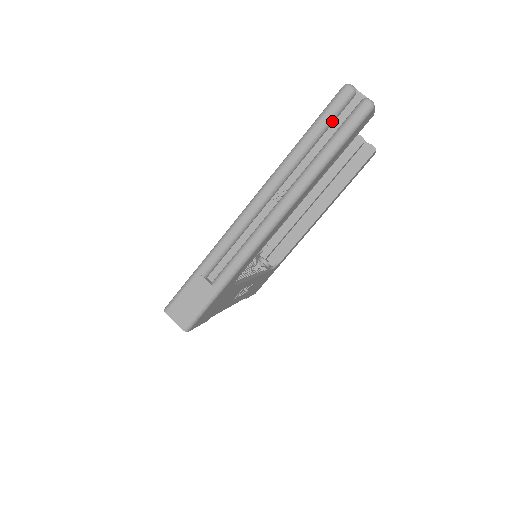
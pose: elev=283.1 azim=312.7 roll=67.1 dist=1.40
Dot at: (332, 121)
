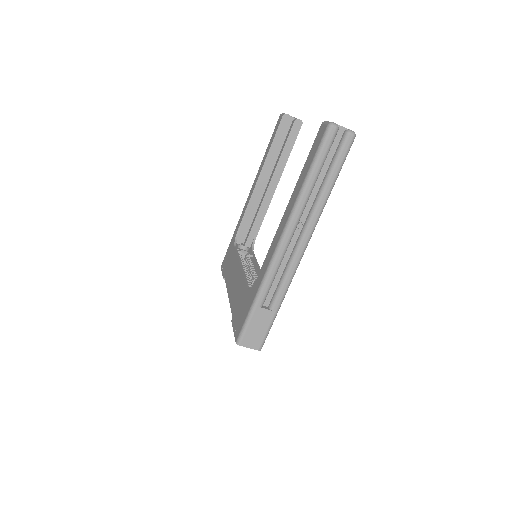
Dot at: (327, 156)
